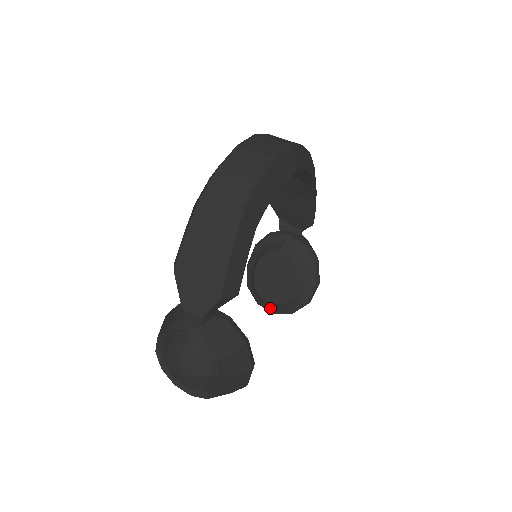
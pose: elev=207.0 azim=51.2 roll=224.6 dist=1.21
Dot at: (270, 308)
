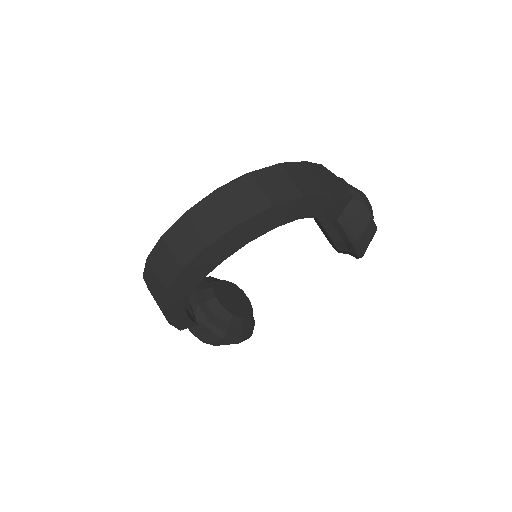
Dot at: occluded
